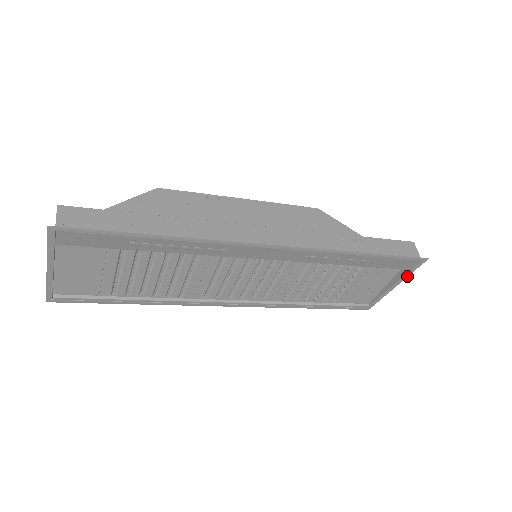
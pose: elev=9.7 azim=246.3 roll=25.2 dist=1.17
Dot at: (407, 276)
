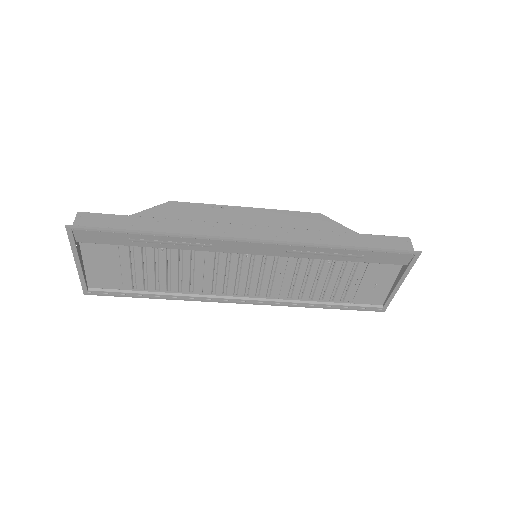
Dot at: (408, 272)
